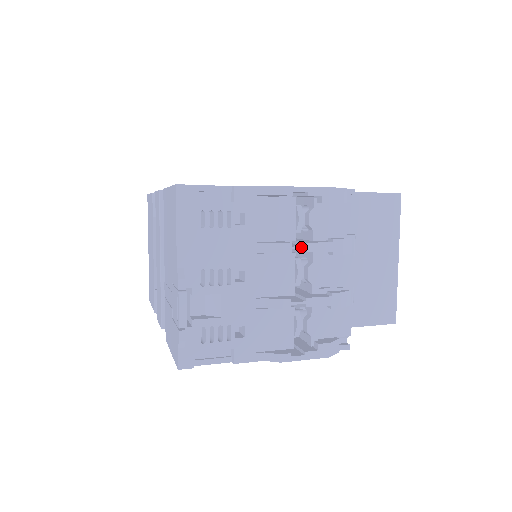
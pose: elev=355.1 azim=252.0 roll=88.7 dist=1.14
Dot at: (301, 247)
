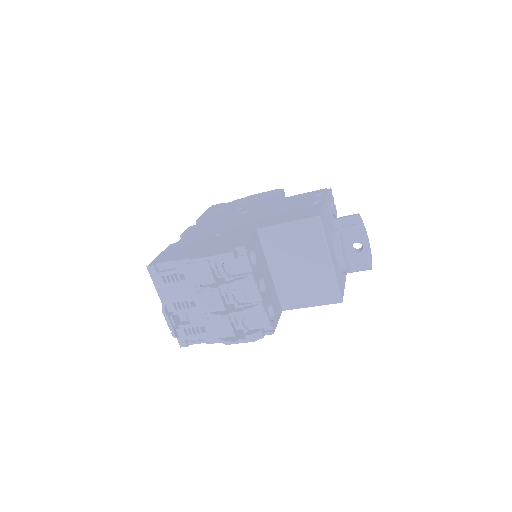
Dot at: (216, 288)
